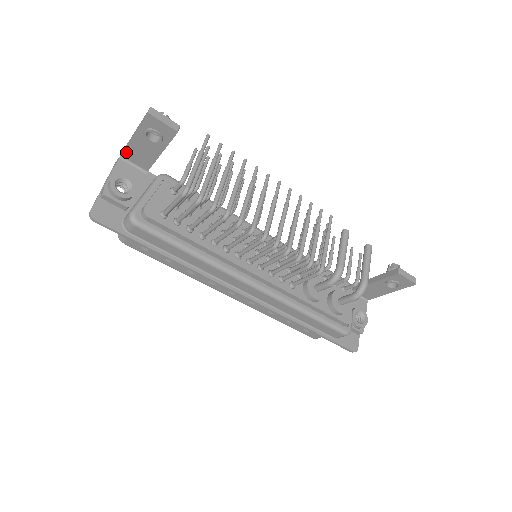
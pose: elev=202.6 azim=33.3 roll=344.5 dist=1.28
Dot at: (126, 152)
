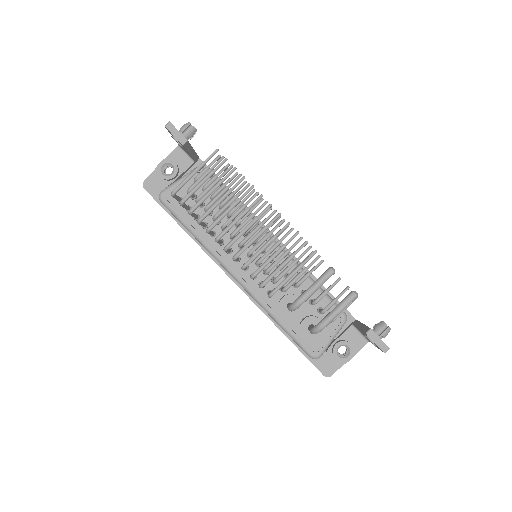
Dot at: occluded
